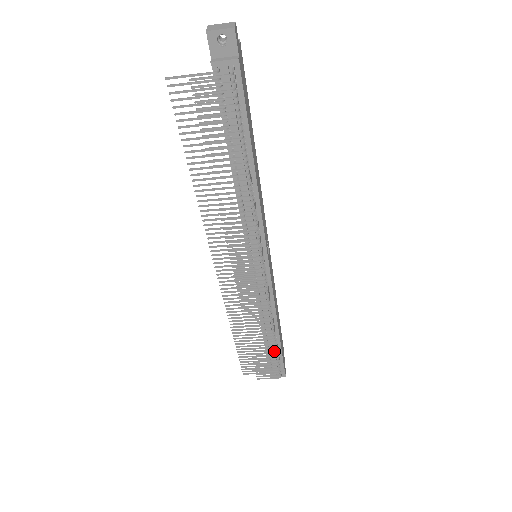
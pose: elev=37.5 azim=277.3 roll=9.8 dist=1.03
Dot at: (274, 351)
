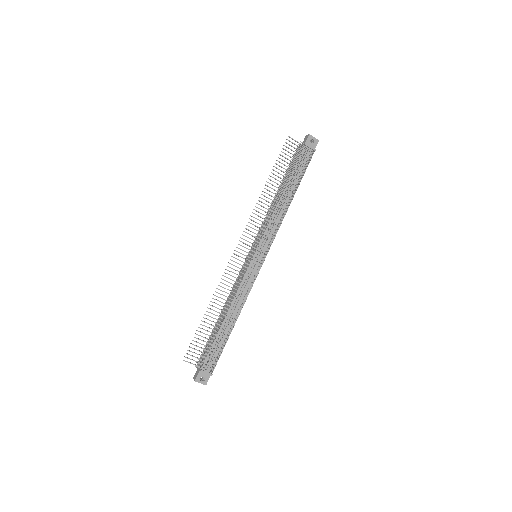
Dot at: occluded
